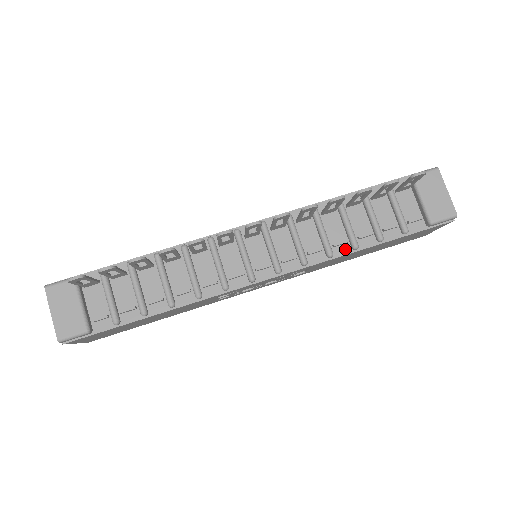
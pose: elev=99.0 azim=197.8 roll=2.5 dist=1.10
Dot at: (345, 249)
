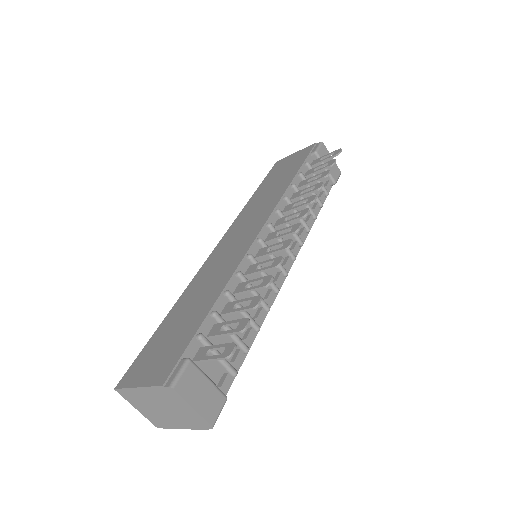
Dot at: (310, 222)
